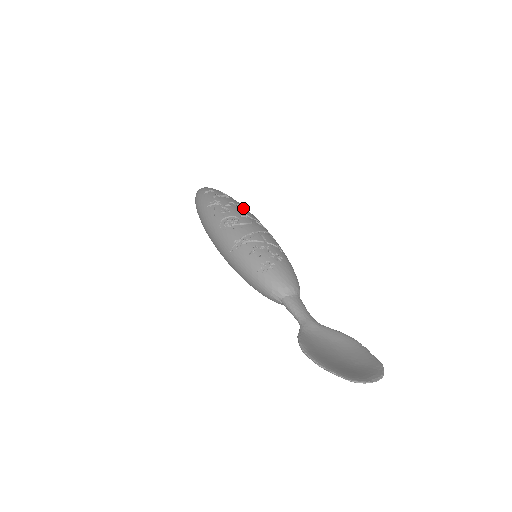
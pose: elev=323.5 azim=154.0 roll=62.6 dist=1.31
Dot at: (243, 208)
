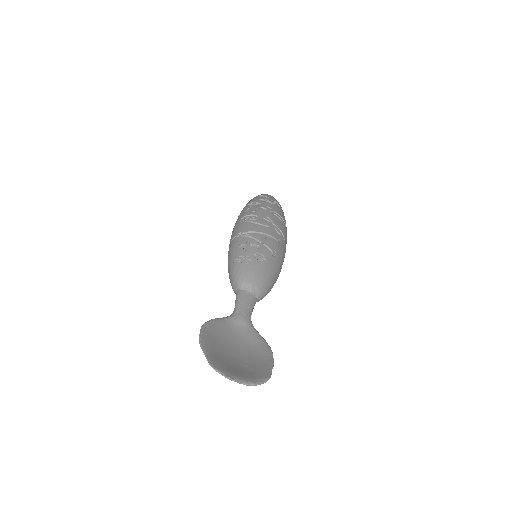
Dot at: (277, 216)
